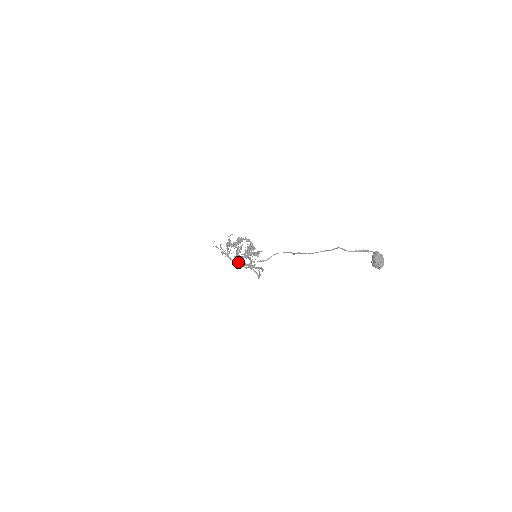
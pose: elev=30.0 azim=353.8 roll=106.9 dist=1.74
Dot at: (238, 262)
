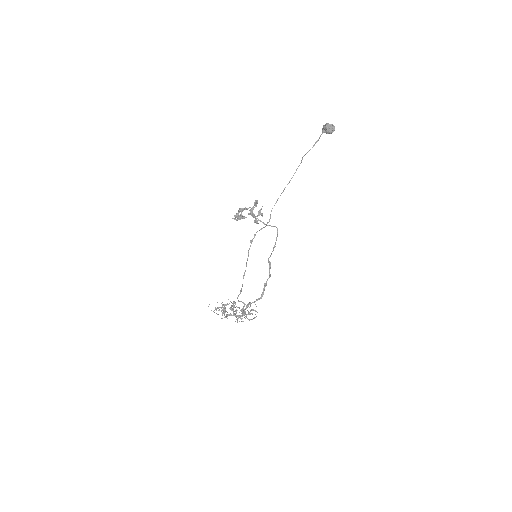
Dot at: occluded
